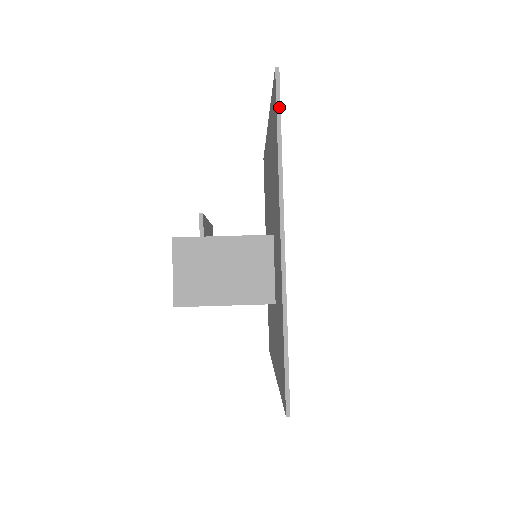
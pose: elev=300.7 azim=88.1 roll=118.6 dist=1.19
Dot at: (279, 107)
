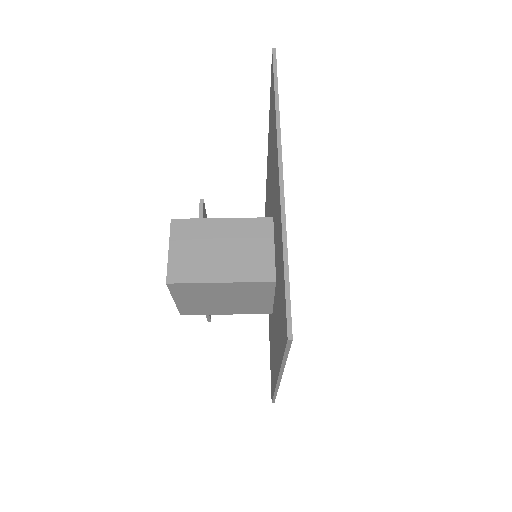
Dot at: (276, 73)
